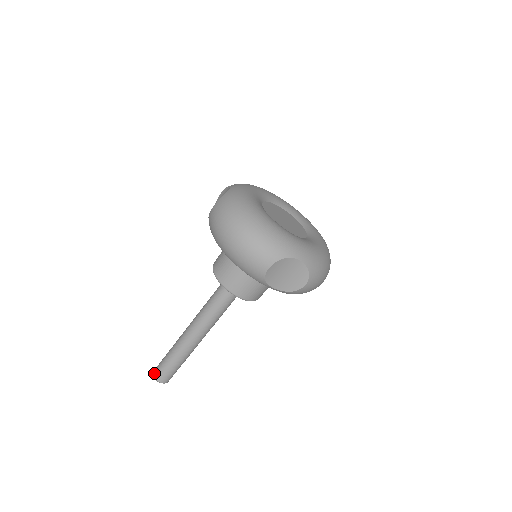
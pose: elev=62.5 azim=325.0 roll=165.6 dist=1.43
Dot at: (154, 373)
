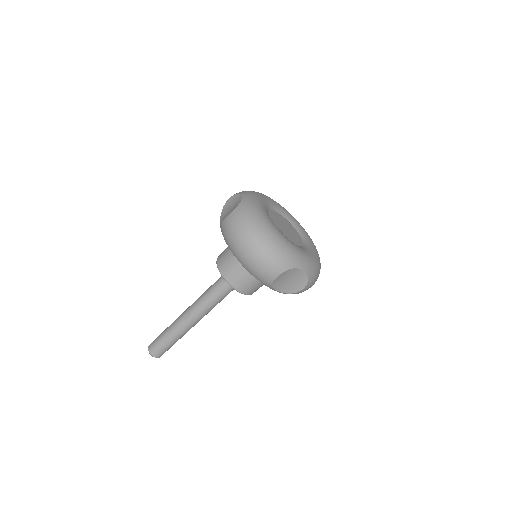
Dot at: (149, 349)
